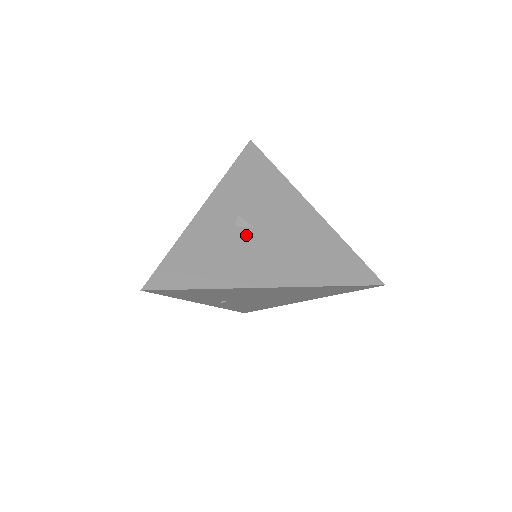
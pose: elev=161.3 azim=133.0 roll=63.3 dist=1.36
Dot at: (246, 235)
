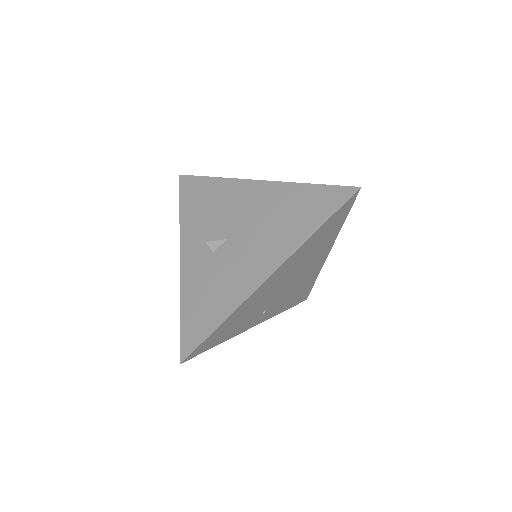
Dot at: (225, 251)
